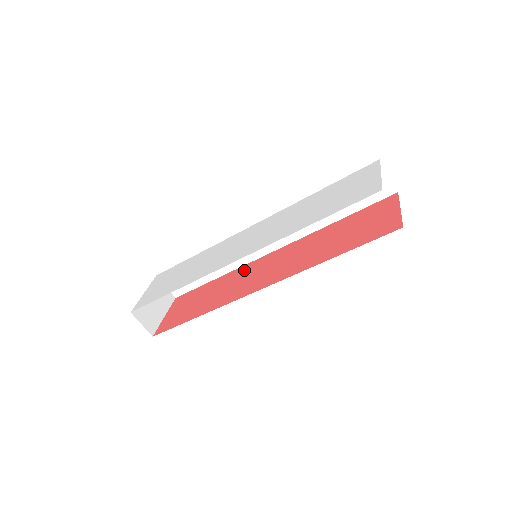
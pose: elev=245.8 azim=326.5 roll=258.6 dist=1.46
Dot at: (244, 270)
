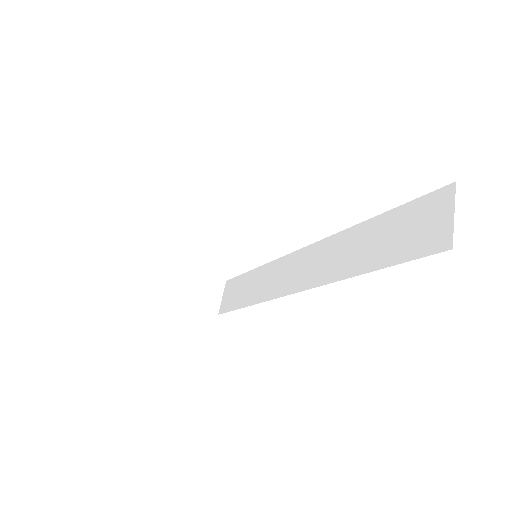
Dot at: occluded
